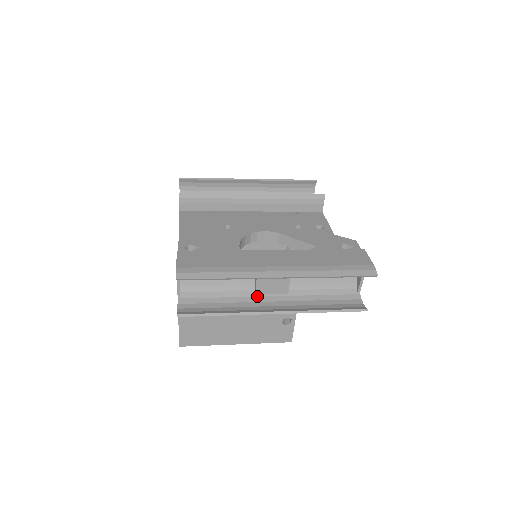
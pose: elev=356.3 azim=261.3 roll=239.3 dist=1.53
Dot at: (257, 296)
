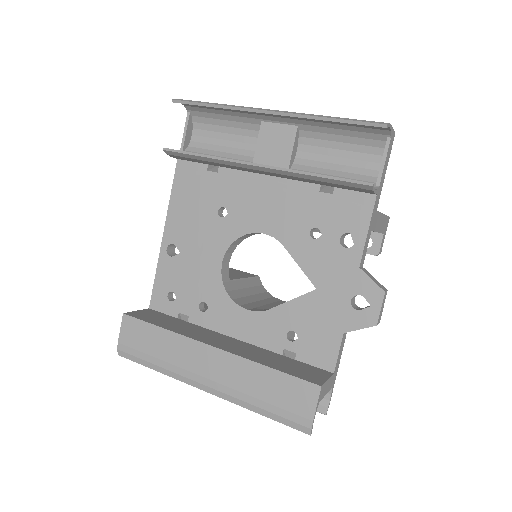
Dot at: occluded
